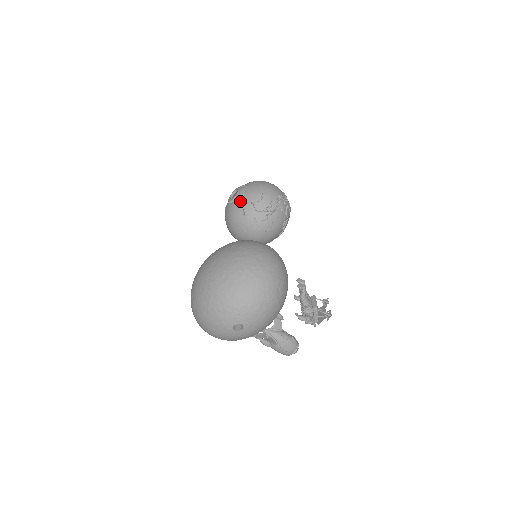
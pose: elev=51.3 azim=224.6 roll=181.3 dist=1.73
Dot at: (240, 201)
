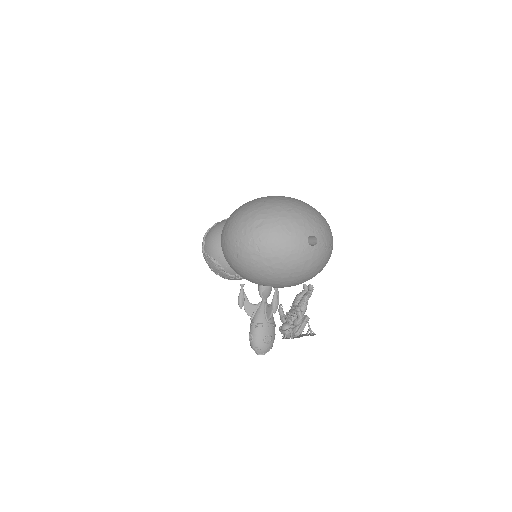
Dot at: occluded
